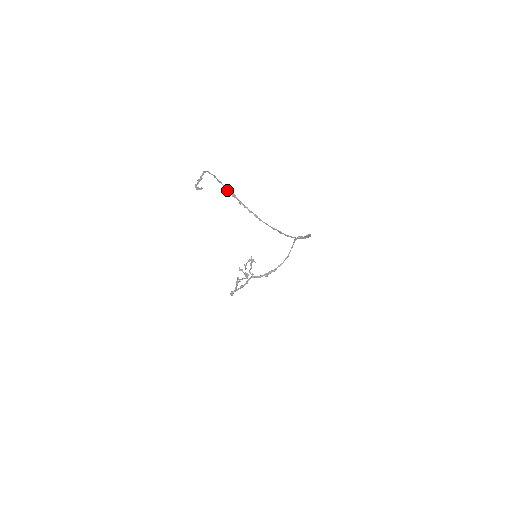
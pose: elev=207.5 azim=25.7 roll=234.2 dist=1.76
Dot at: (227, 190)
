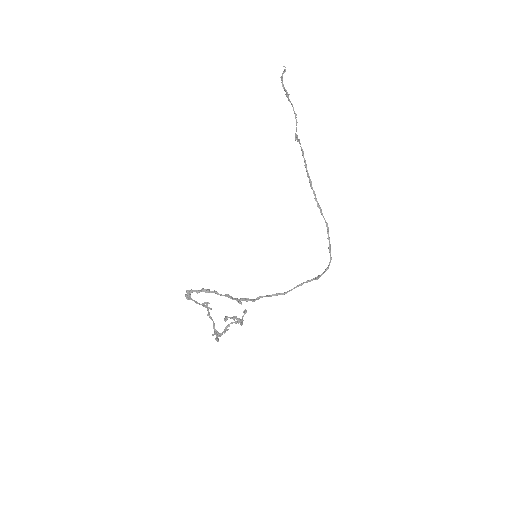
Dot at: occluded
